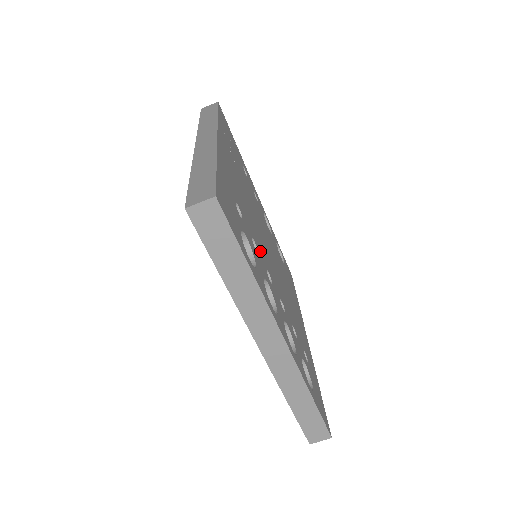
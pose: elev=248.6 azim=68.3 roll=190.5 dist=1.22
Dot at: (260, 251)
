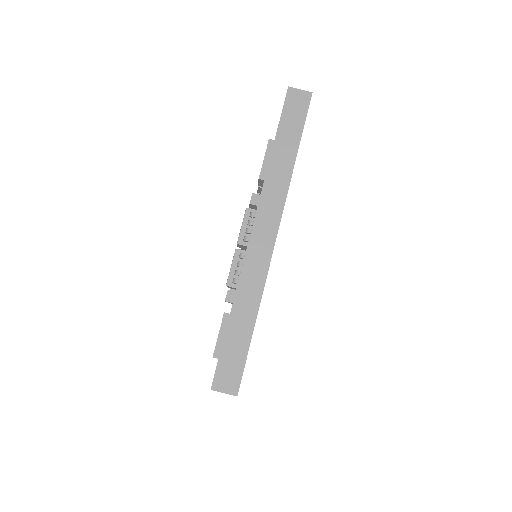
Dot at: occluded
